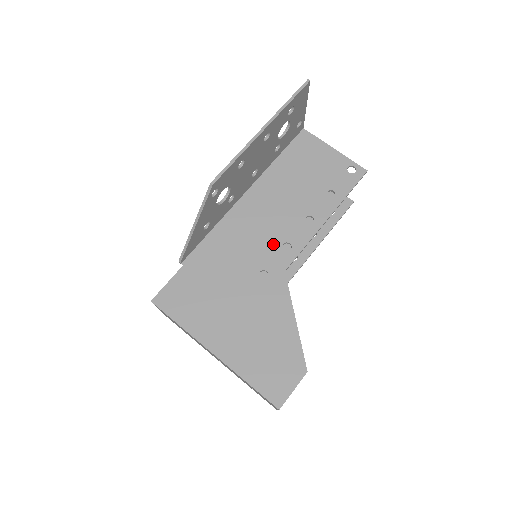
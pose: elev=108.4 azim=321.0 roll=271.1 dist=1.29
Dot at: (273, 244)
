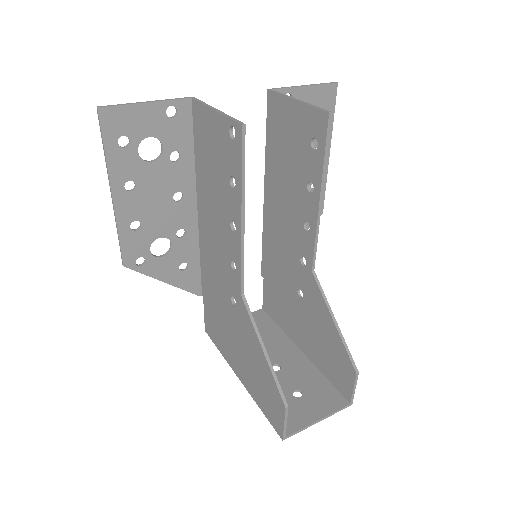
Dot at: (226, 265)
